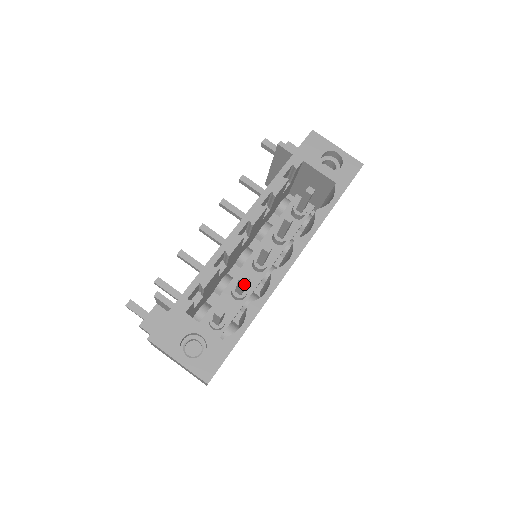
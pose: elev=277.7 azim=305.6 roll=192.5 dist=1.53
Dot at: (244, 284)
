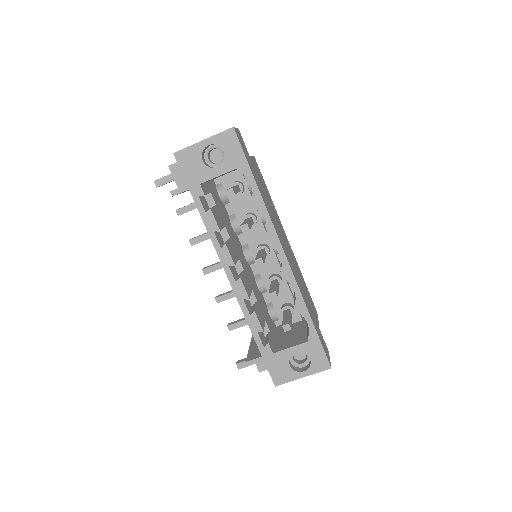
Dot at: (277, 297)
